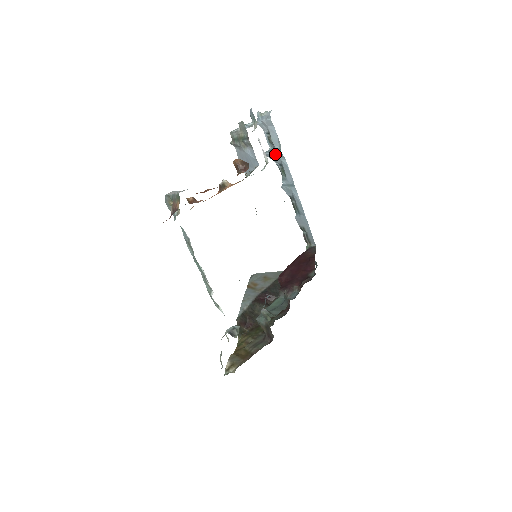
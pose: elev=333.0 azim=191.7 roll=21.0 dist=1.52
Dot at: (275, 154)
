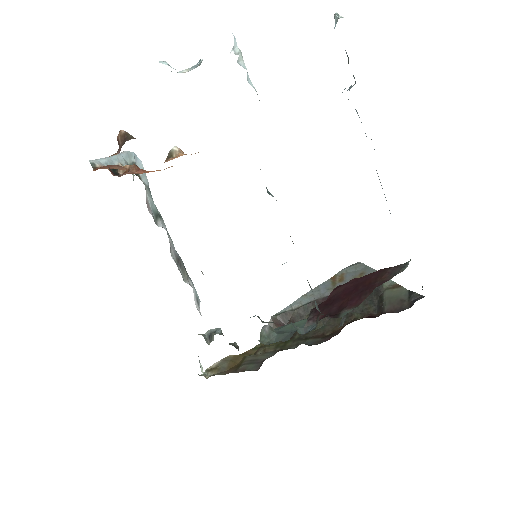
Dot at: occluded
